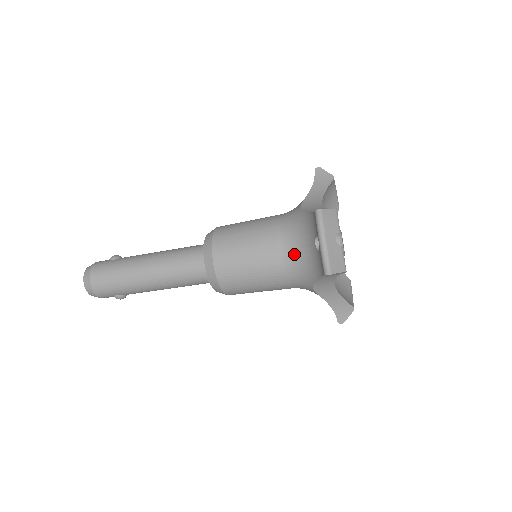
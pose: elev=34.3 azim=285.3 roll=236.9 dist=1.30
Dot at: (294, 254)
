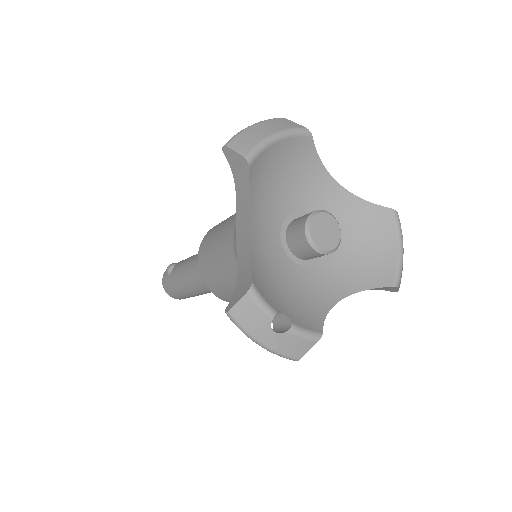
Dot at: occluded
